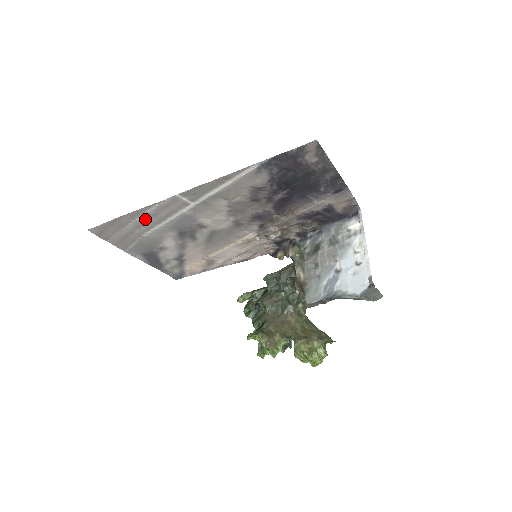
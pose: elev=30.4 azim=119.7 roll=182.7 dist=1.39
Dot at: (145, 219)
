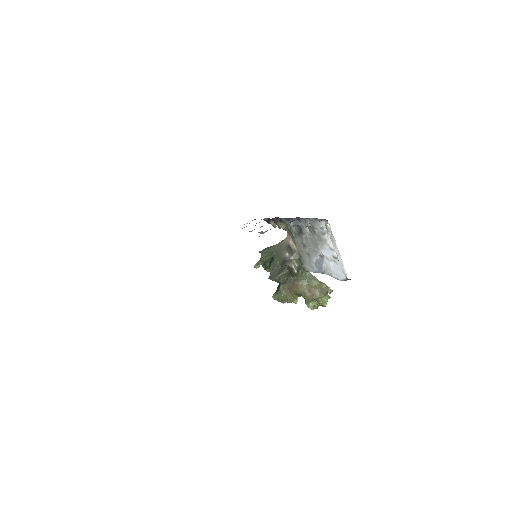
Dot at: occluded
